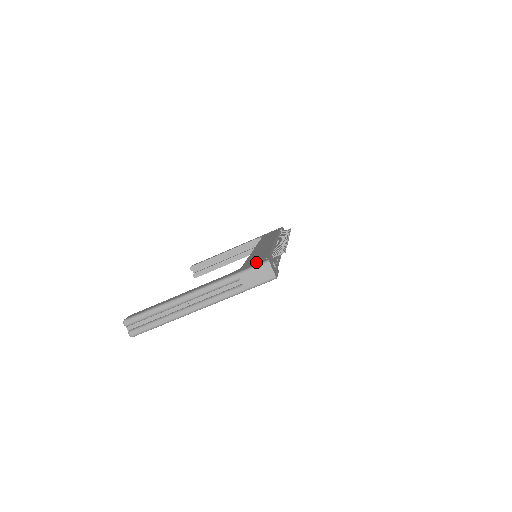
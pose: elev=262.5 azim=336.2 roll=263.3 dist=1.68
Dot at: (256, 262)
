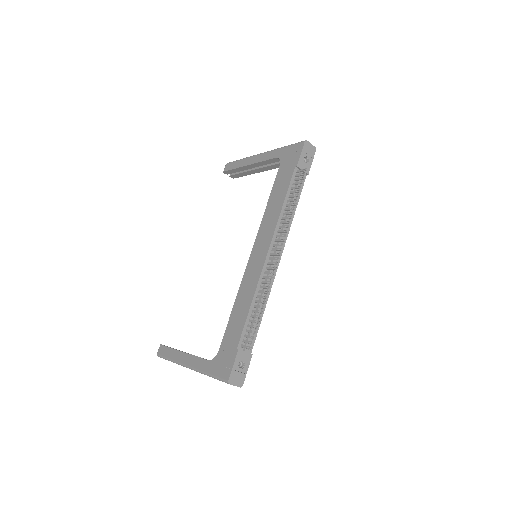
Dot at: (224, 365)
